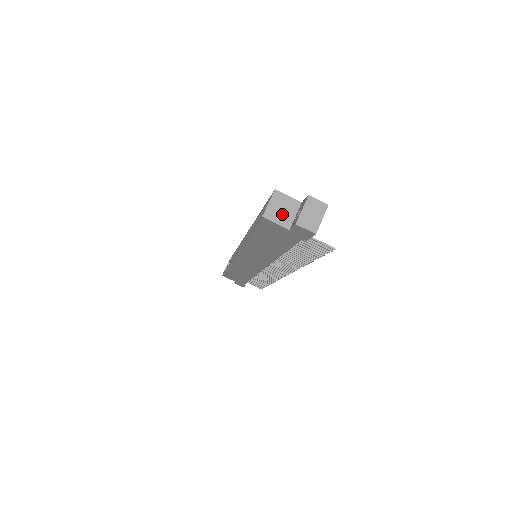
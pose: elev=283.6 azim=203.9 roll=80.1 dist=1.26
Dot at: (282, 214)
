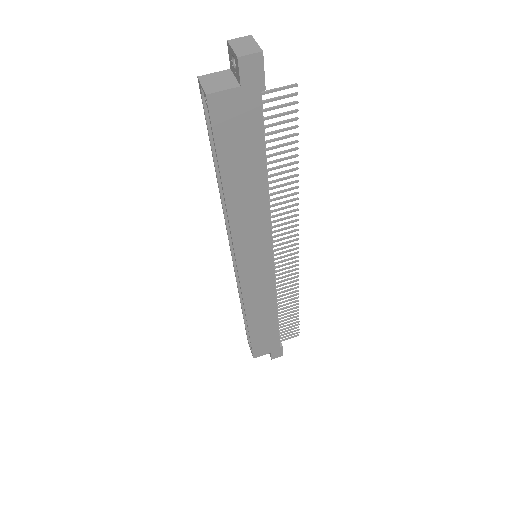
Dot at: (222, 83)
